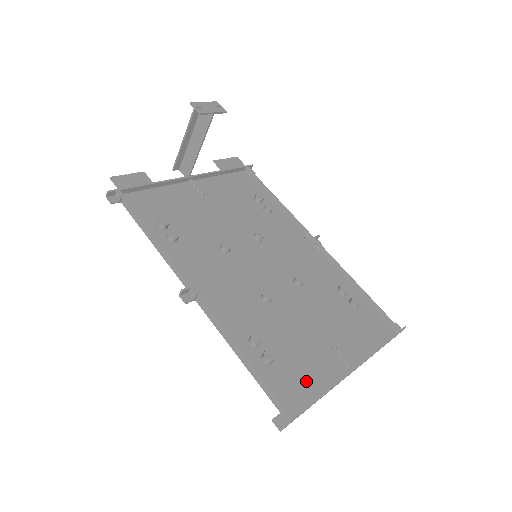
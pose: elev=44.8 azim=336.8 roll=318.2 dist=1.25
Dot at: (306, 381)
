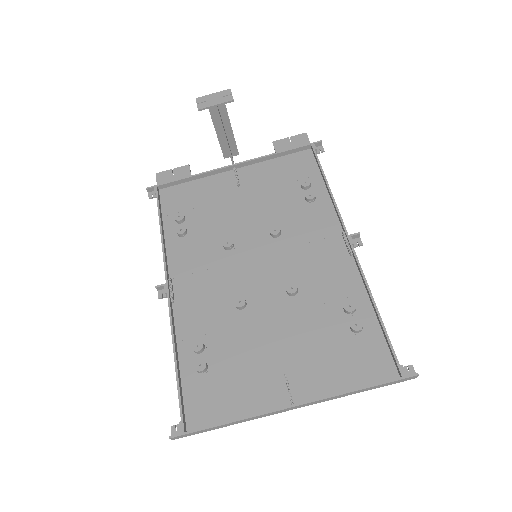
Dot at: (229, 401)
